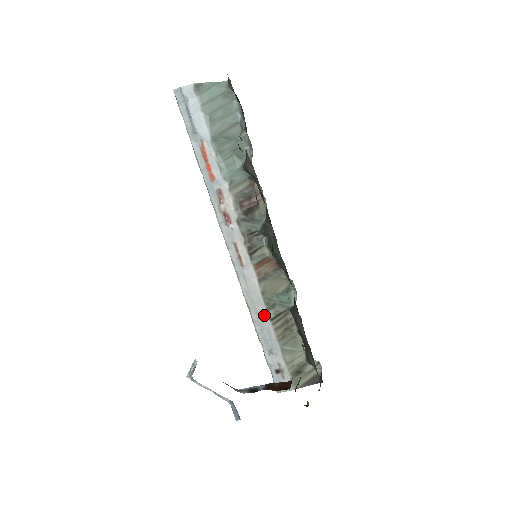
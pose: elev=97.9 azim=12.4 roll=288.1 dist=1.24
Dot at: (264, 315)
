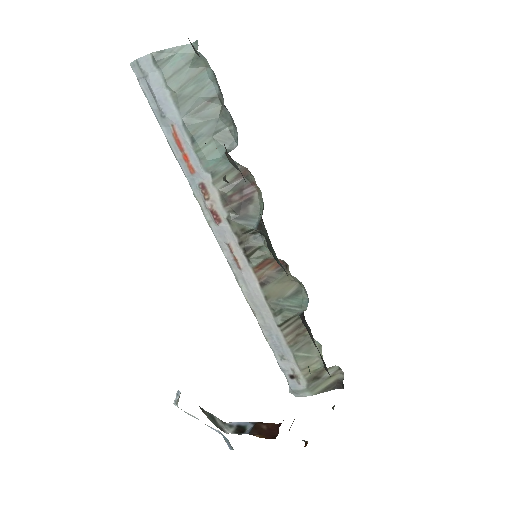
Dot at: (271, 321)
